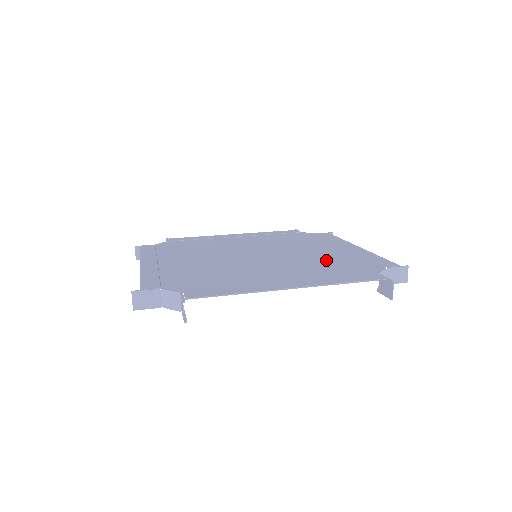
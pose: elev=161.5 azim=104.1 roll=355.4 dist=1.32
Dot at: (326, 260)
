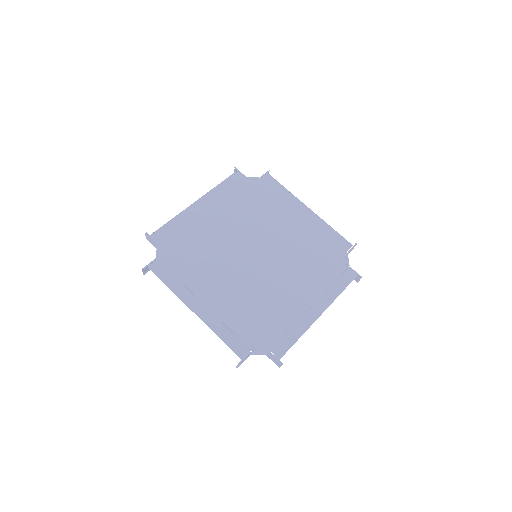
Dot at: (307, 250)
